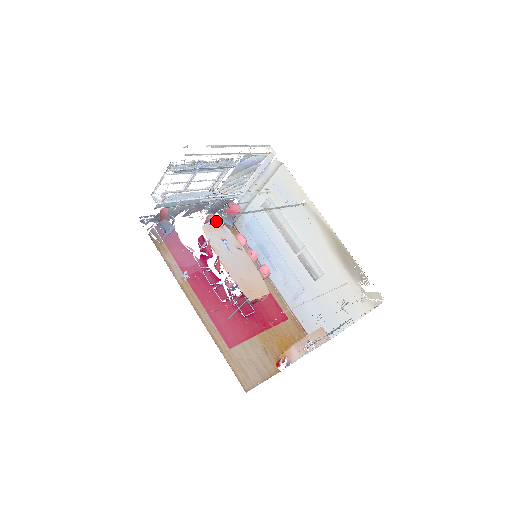
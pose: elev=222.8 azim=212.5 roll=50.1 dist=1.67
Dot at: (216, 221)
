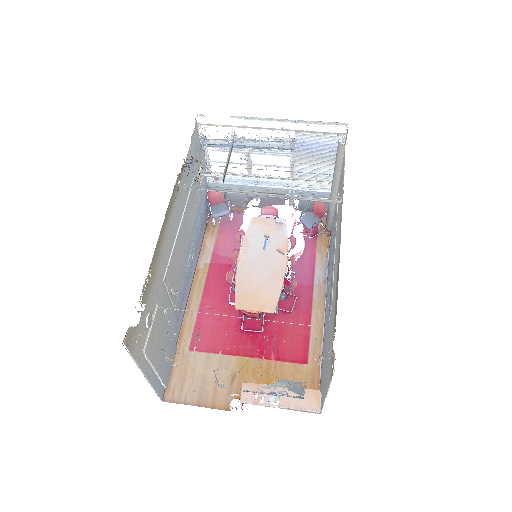
Dot at: occluded
